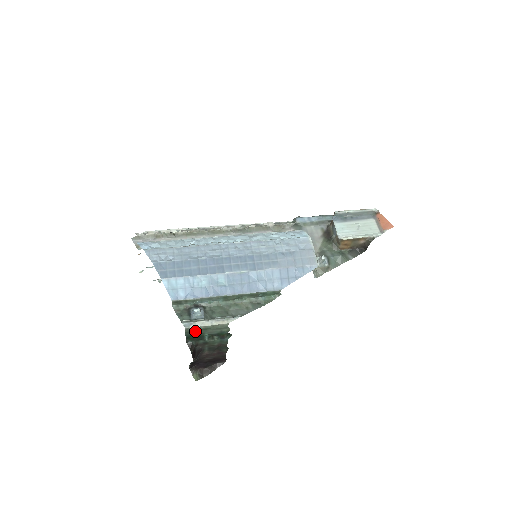
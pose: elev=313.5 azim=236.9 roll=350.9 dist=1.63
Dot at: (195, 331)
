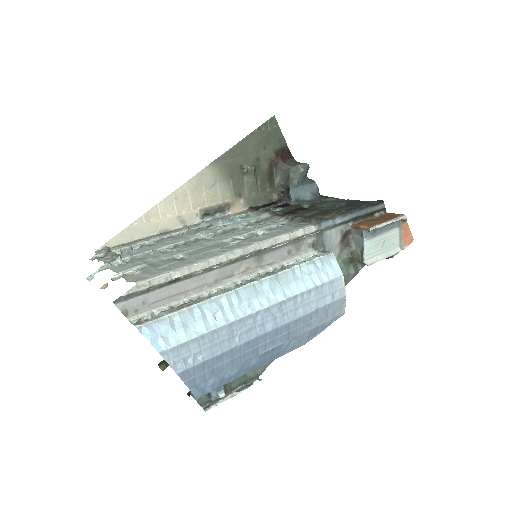
Dot at: occluded
